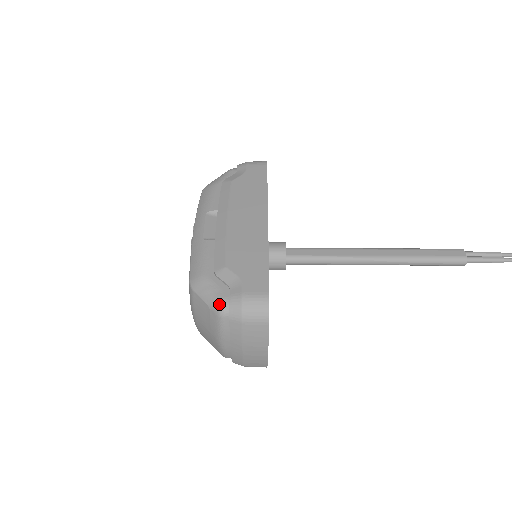
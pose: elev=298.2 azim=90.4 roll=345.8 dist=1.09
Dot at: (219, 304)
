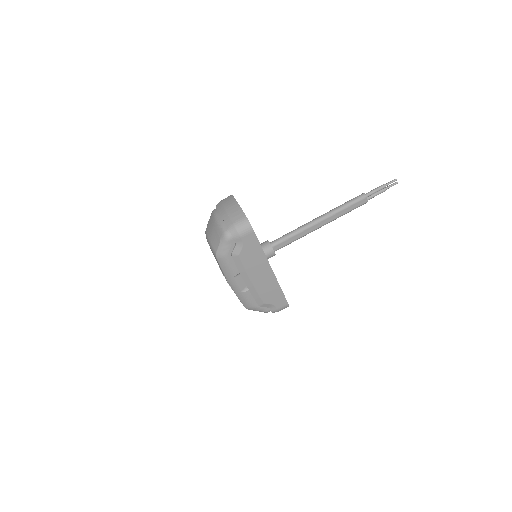
Dot at: occluded
